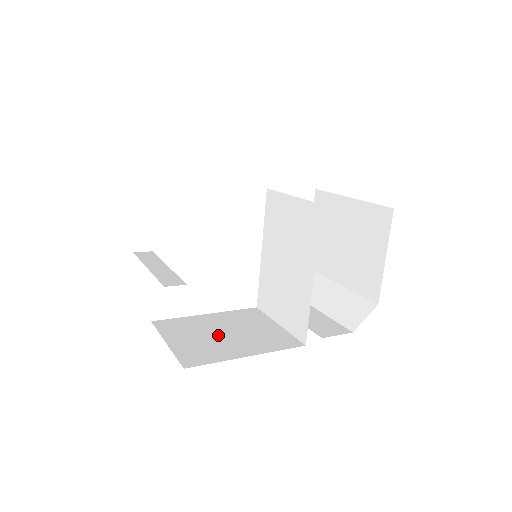
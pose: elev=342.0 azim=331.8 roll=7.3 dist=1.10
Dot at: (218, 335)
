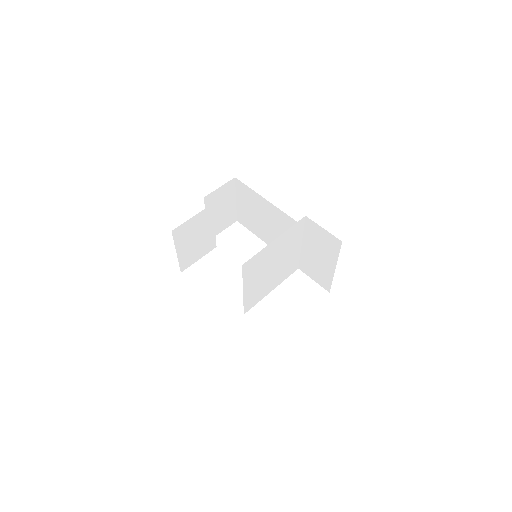
Dot at: occluded
